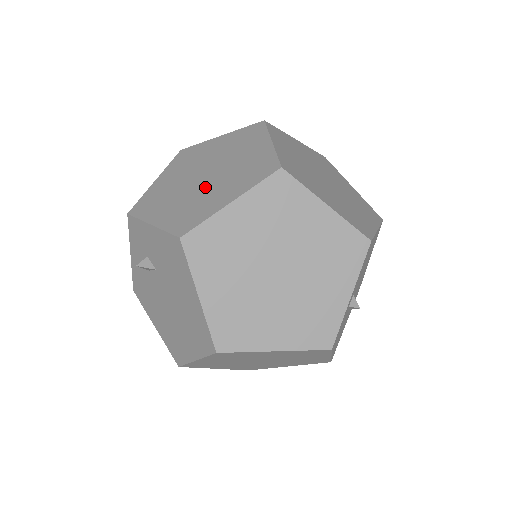
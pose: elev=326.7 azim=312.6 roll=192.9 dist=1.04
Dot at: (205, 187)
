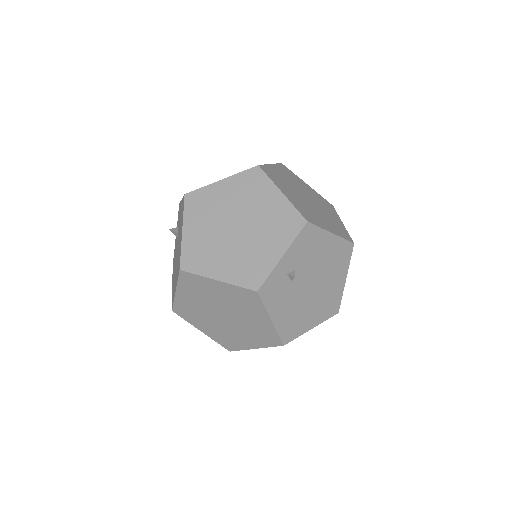
Dot at: occluded
